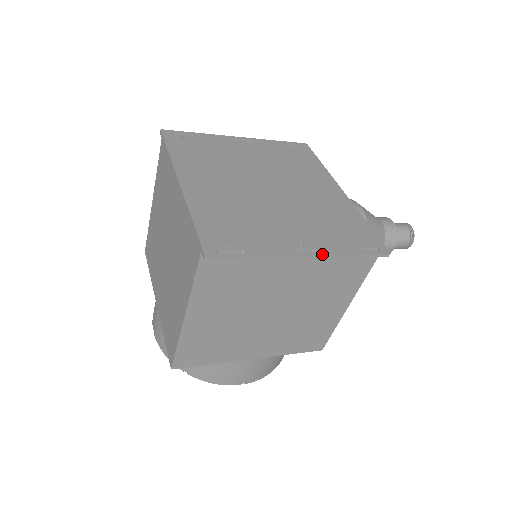
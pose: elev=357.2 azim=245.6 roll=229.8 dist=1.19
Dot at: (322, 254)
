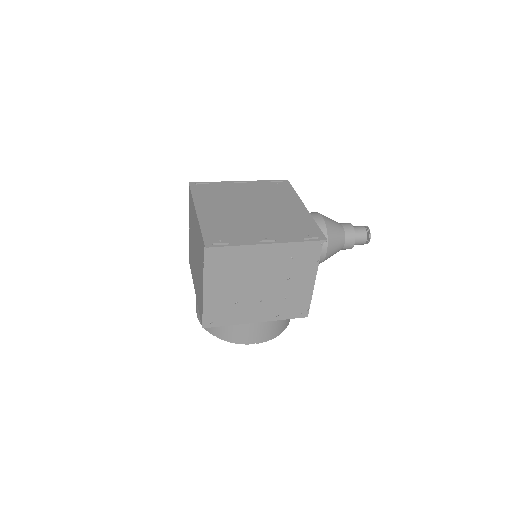
Dot at: (278, 242)
